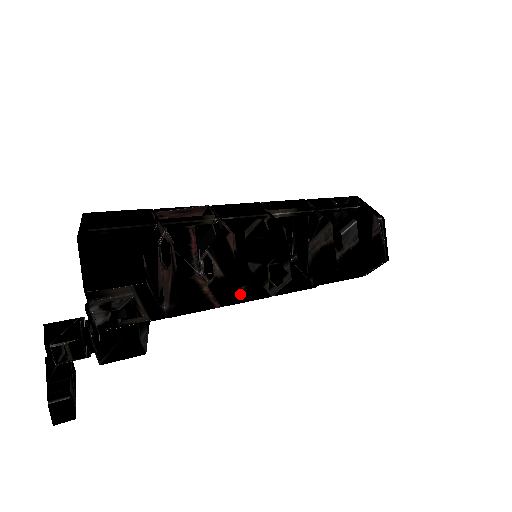
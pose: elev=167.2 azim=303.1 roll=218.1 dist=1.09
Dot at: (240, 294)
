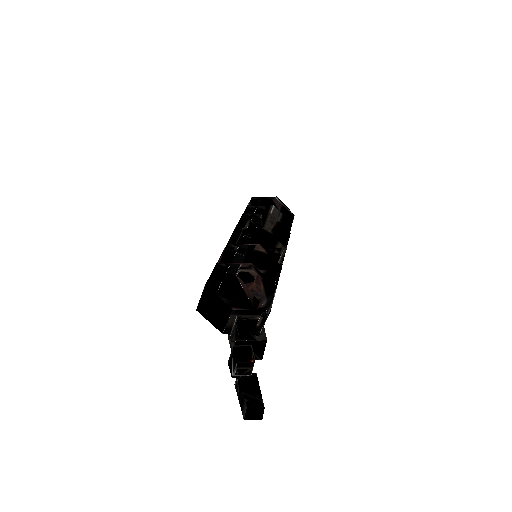
Dot at: occluded
